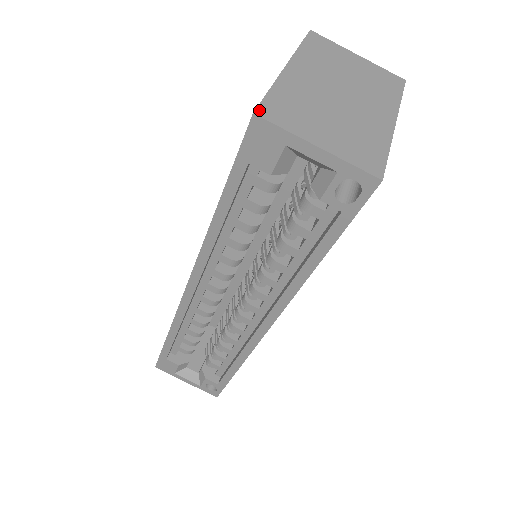
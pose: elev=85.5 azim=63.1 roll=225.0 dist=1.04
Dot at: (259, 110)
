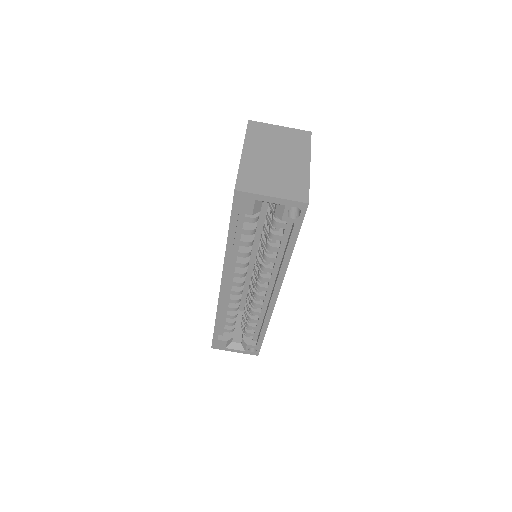
Dot at: (237, 187)
